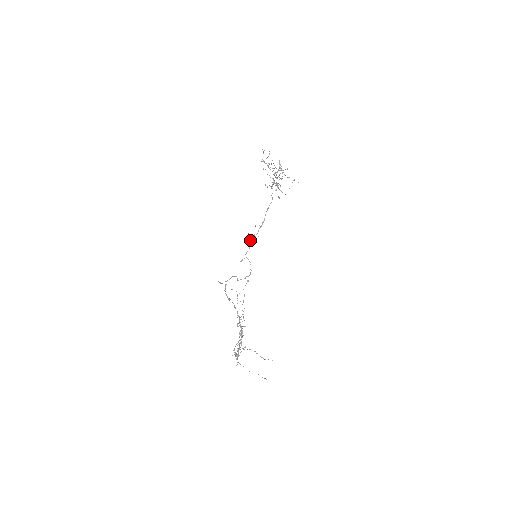
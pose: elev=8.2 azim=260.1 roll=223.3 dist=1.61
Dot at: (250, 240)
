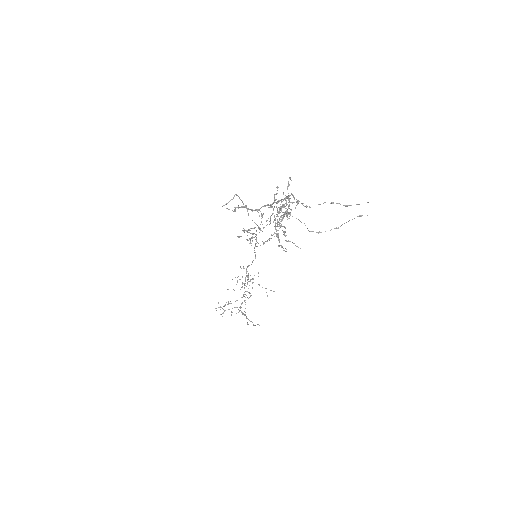
Dot at: (248, 232)
